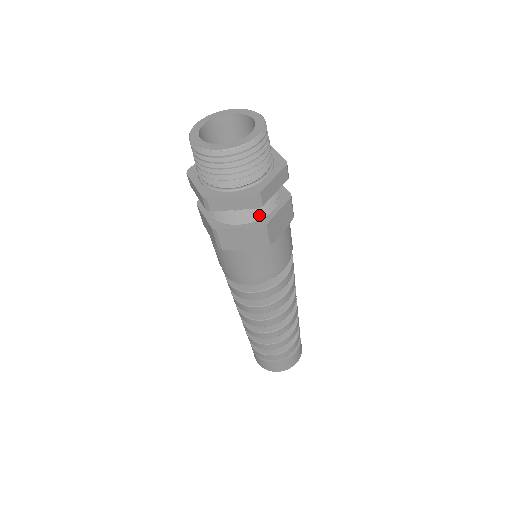
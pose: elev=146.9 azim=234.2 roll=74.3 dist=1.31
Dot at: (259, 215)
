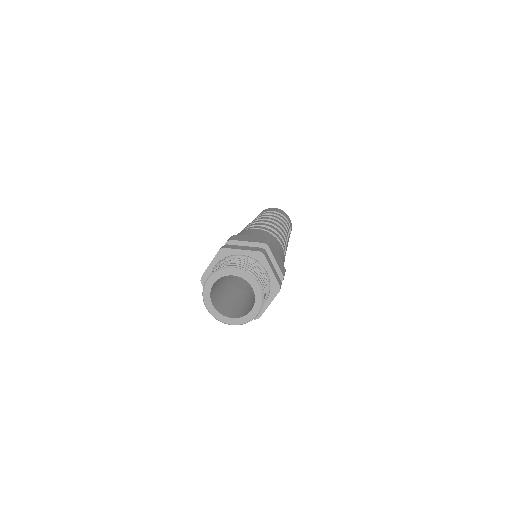
Dot at: occluded
